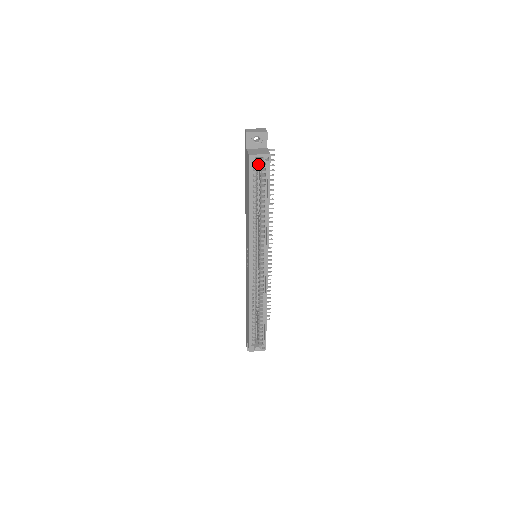
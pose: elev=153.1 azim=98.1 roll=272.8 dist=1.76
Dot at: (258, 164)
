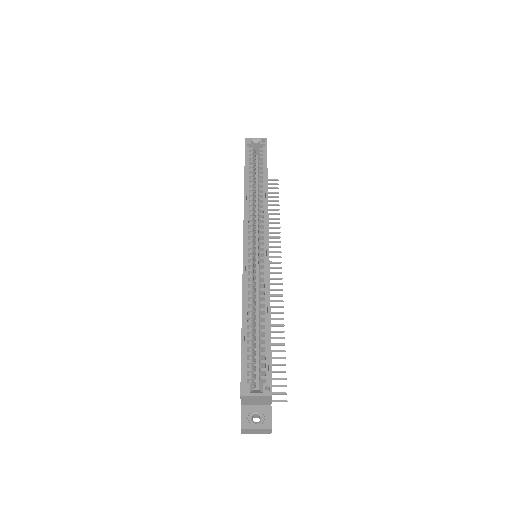
Dot at: (257, 164)
